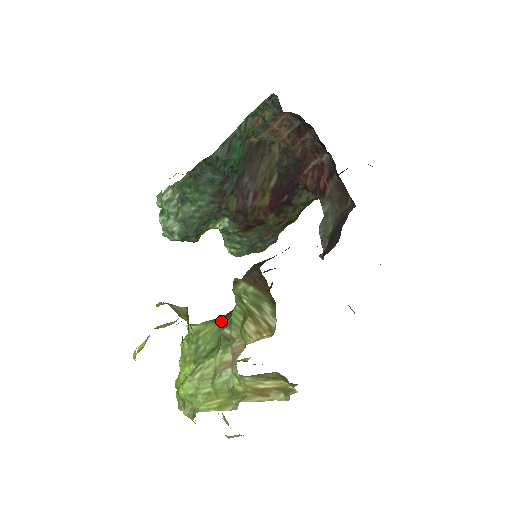
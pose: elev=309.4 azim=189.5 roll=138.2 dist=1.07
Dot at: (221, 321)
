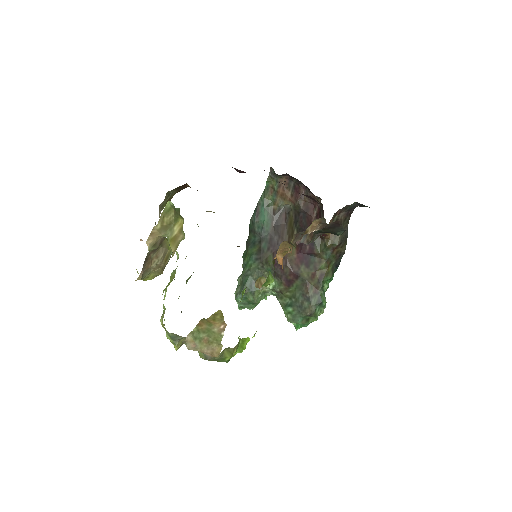
Dot at: occluded
